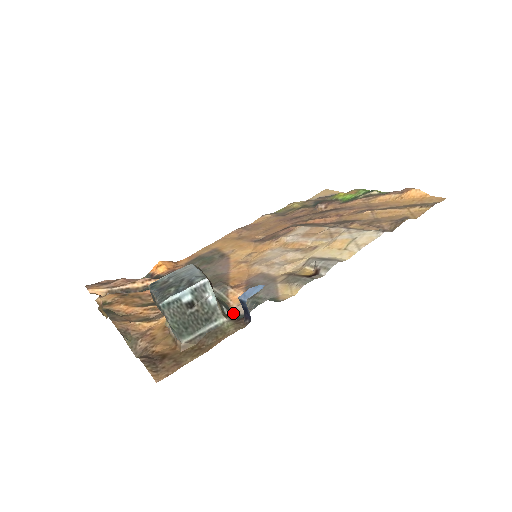
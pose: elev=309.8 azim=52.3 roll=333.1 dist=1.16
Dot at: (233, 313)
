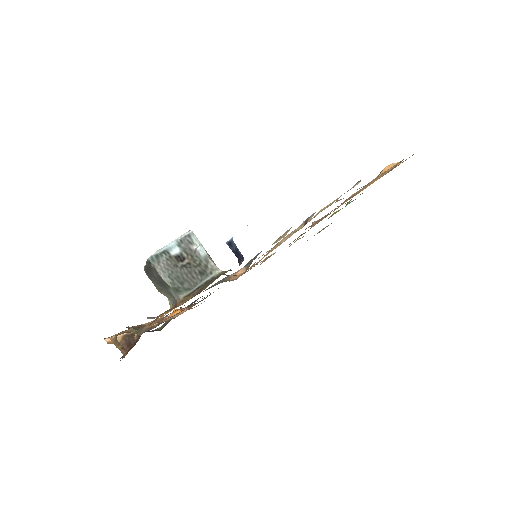
Dot at: occluded
